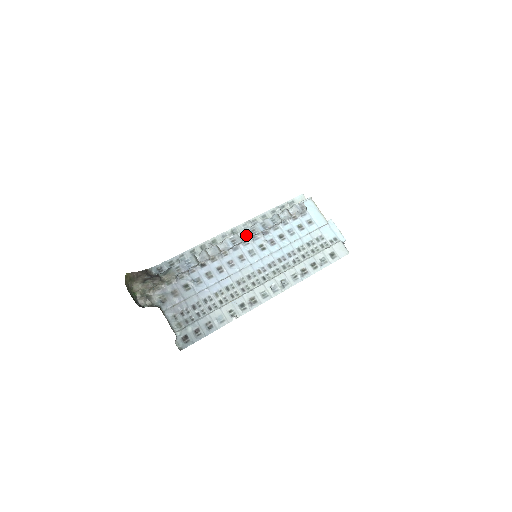
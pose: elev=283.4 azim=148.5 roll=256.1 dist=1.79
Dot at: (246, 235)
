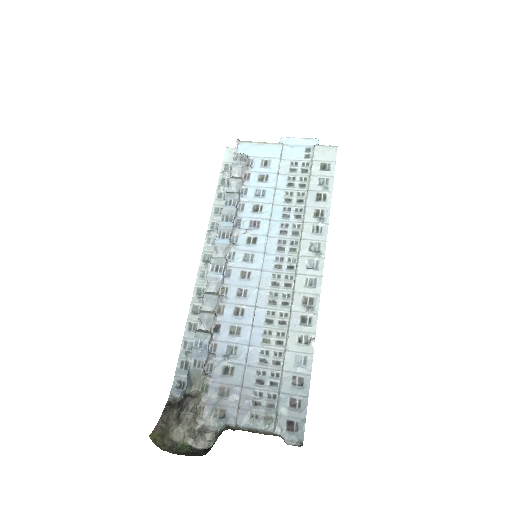
Dot at: (222, 248)
